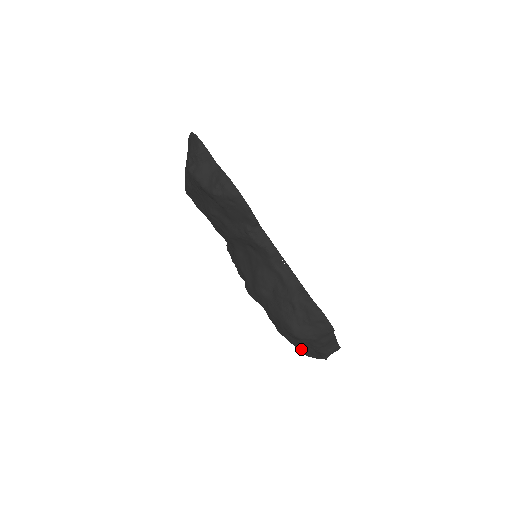
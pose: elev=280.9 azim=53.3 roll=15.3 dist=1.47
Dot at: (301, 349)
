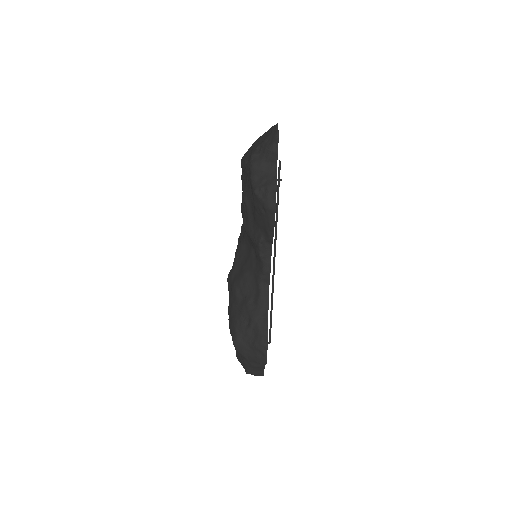
Dot at: occluded
